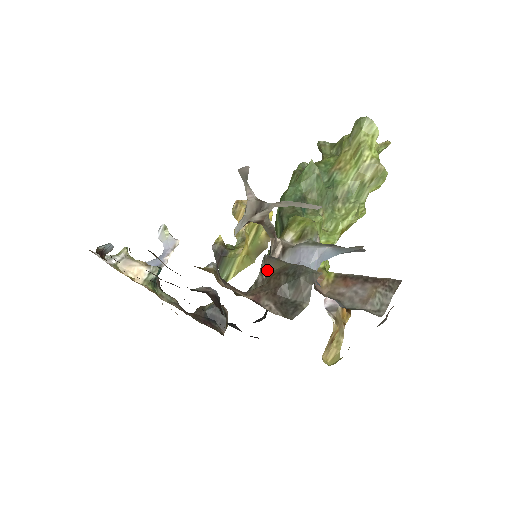
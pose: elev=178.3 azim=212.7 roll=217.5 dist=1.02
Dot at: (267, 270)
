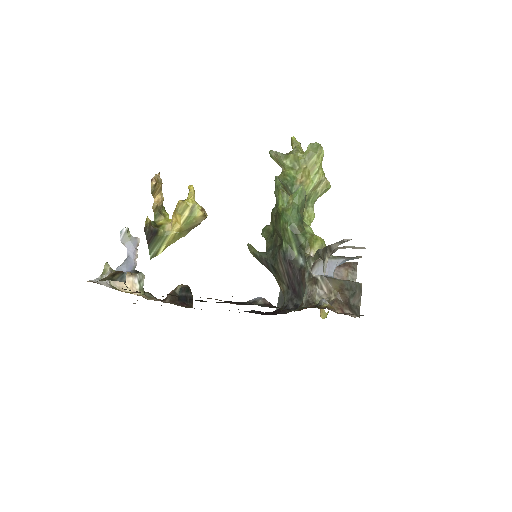
Dot at: (329, 287)
